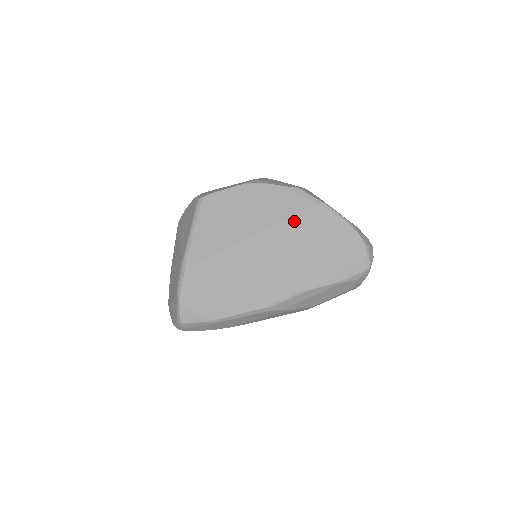
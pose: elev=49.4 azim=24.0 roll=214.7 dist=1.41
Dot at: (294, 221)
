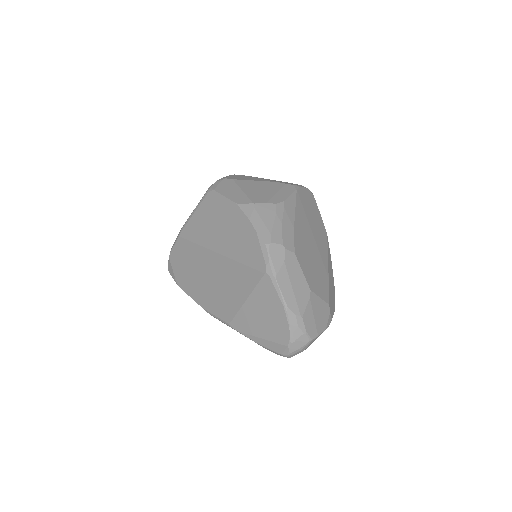
Dot at: (247, 270)
